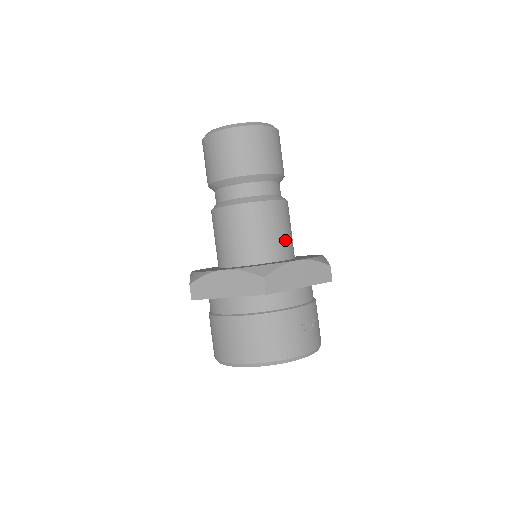
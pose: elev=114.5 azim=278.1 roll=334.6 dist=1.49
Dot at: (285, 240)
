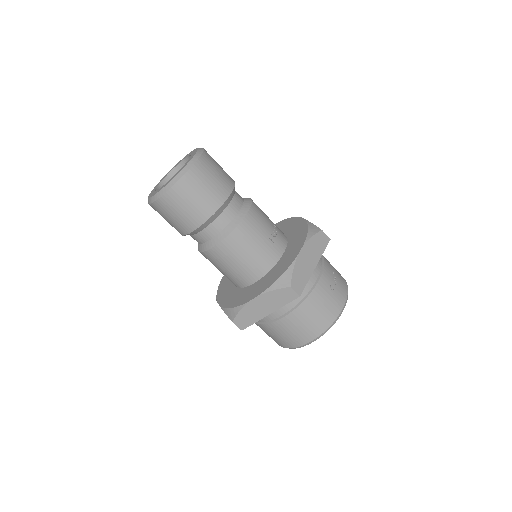
Dot at: (274, 235)
